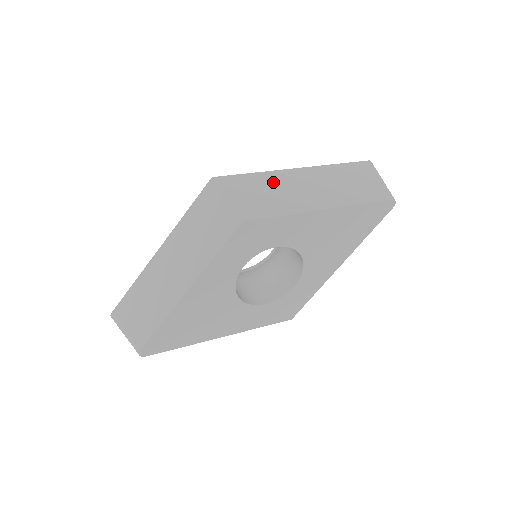
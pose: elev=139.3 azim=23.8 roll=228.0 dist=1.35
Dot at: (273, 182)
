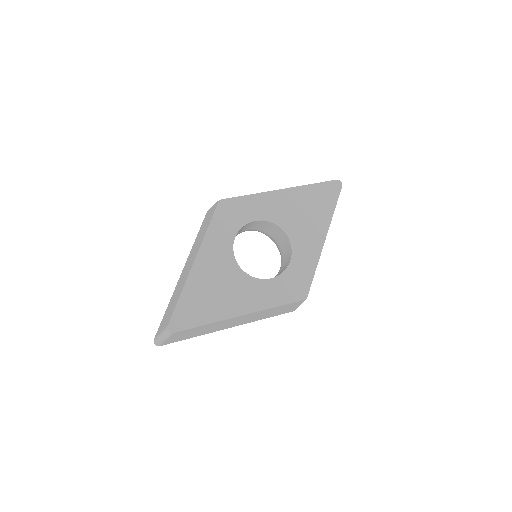
Dot at: occluded
